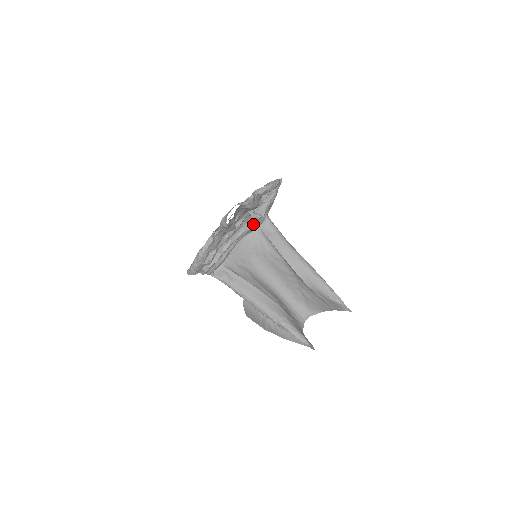
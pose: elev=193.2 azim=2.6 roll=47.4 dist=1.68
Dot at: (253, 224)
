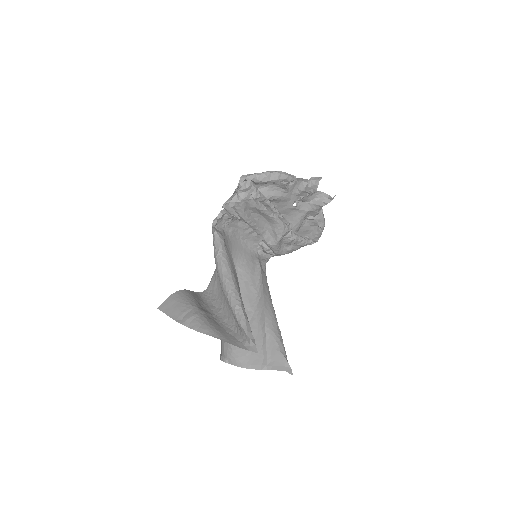
Dot at: (288, 230)
